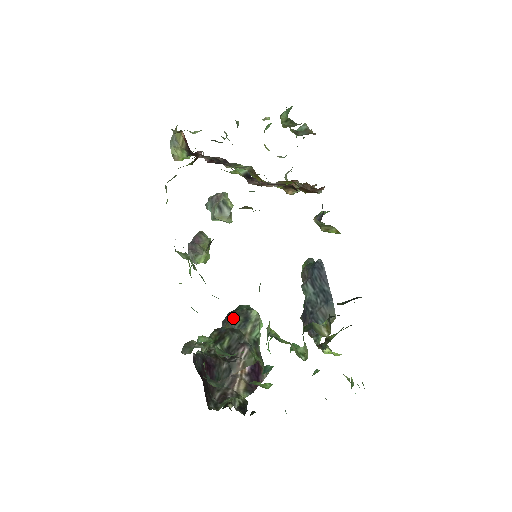
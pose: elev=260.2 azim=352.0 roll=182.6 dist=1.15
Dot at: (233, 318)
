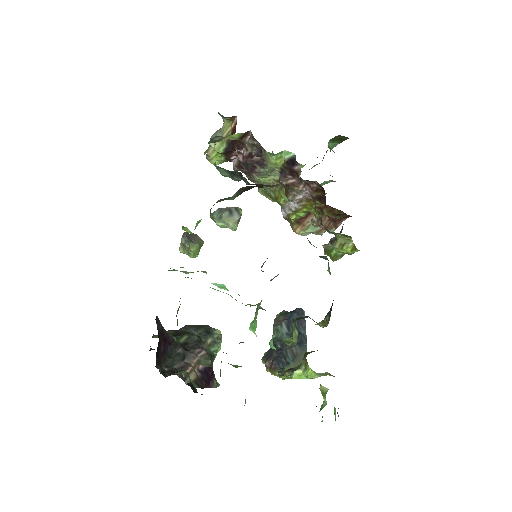
Dot at: (195, 326)
